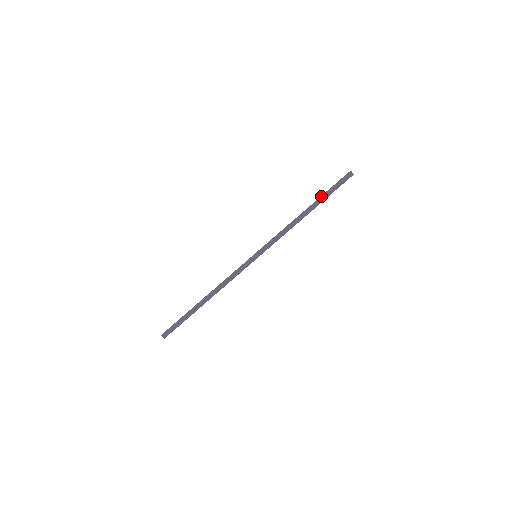
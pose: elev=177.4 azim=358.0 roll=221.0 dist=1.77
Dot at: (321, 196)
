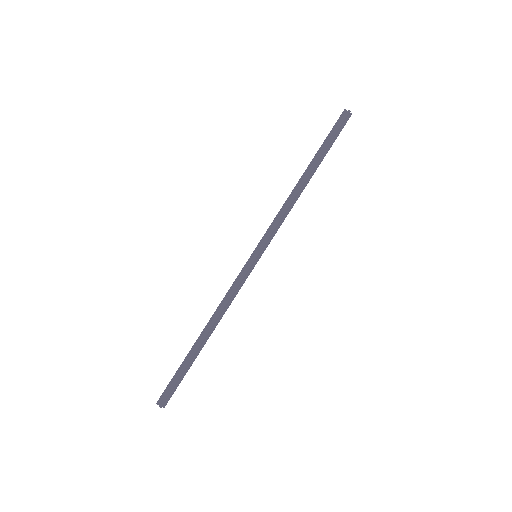
Dot at: (322, 154)
